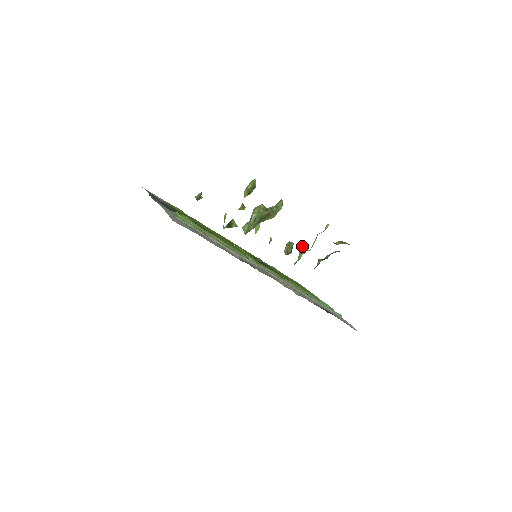
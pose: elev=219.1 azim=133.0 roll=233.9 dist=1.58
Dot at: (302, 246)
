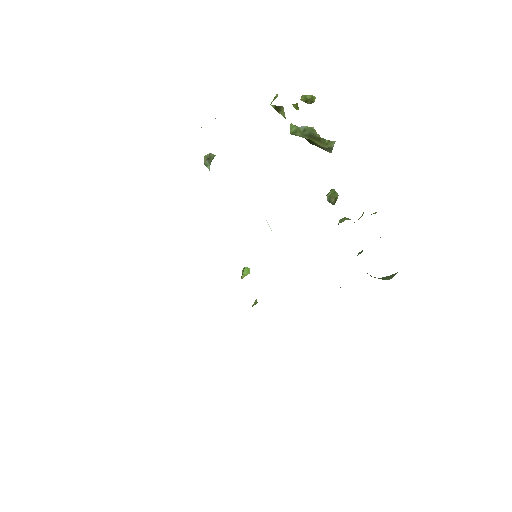
Dot at: occluded
